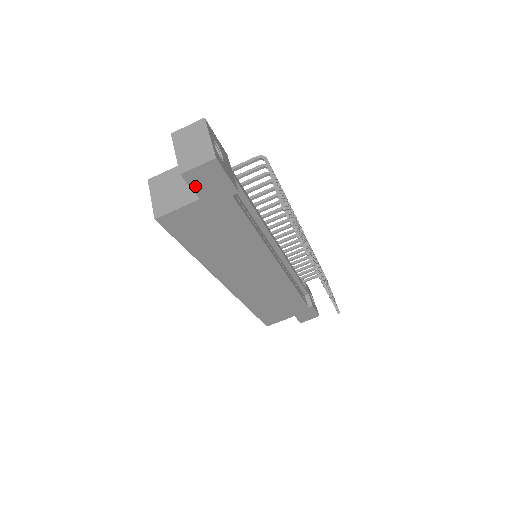
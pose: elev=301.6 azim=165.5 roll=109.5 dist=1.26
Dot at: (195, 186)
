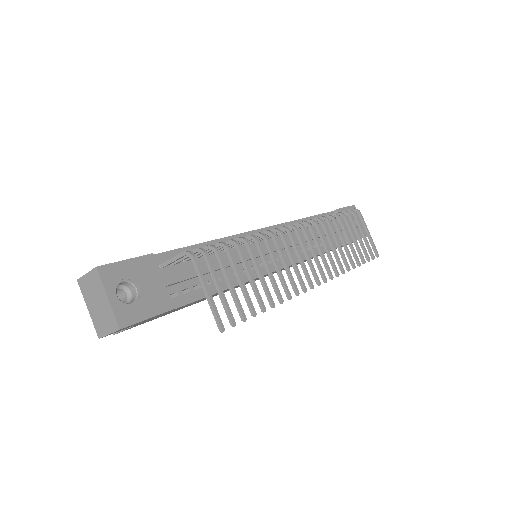
Dot at: occluded
